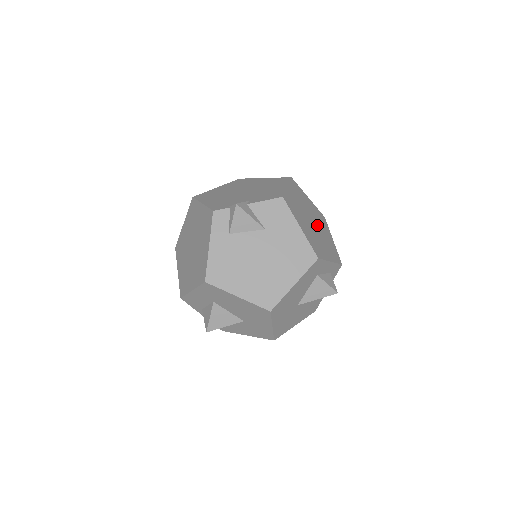
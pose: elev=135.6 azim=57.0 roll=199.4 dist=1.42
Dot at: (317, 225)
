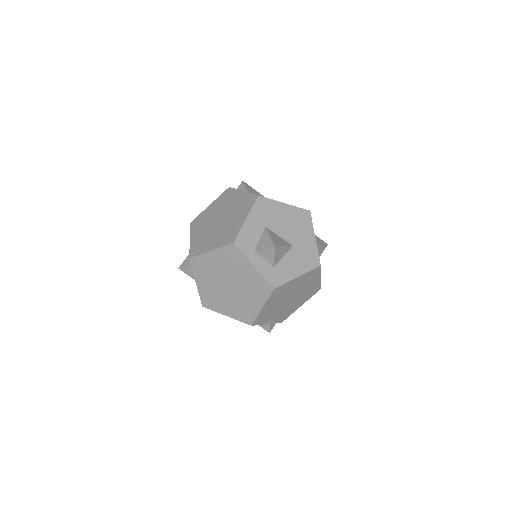
Dot at: occluded
